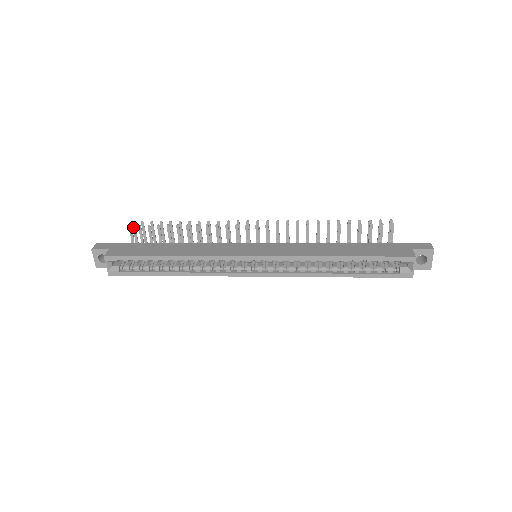
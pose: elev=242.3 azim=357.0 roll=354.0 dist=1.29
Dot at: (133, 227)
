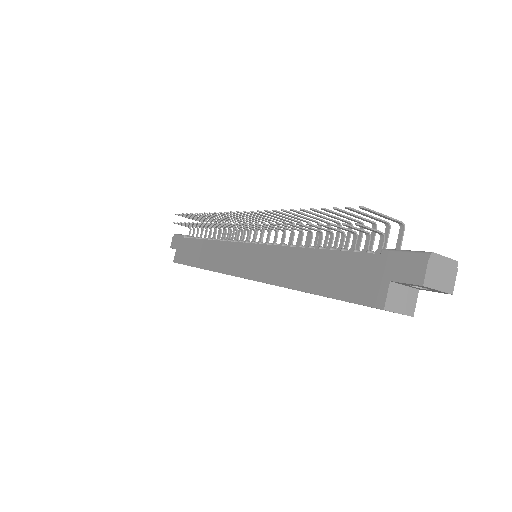
Dot at: occluded
